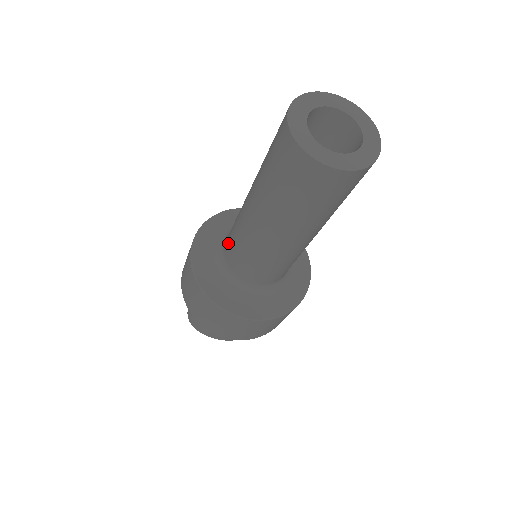
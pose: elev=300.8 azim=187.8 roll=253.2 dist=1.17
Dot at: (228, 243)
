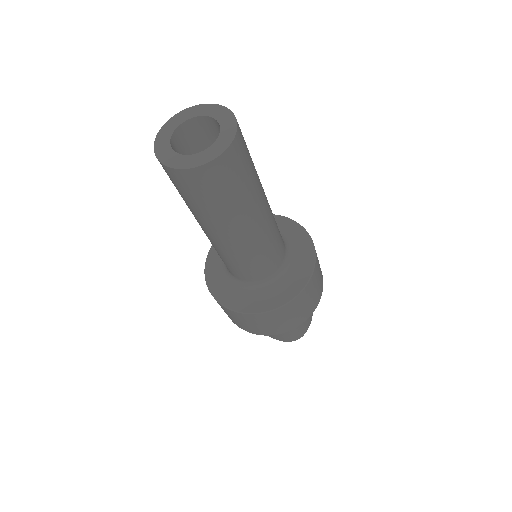
Dot at: occluded
